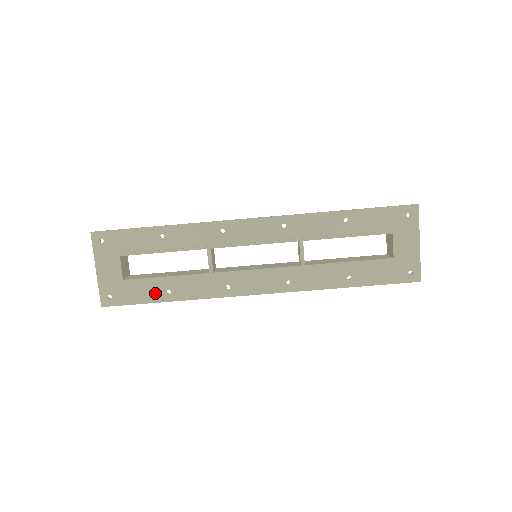
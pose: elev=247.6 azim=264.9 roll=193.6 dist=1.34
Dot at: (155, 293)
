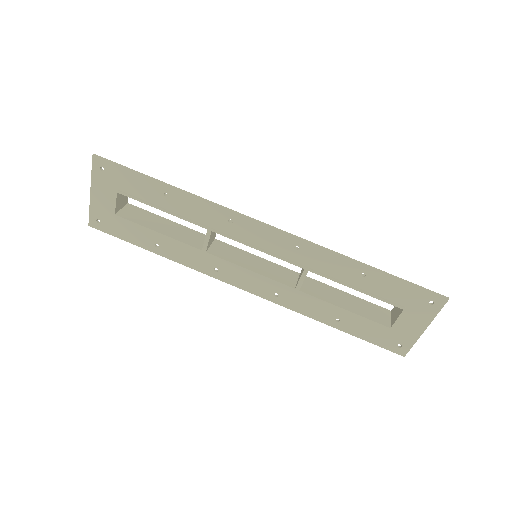
Dot at: (143, 240)
